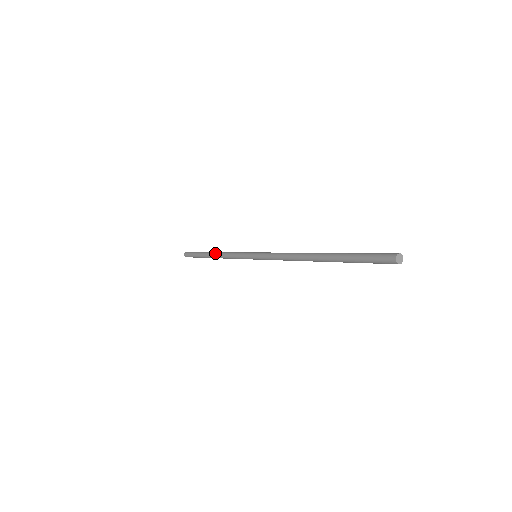
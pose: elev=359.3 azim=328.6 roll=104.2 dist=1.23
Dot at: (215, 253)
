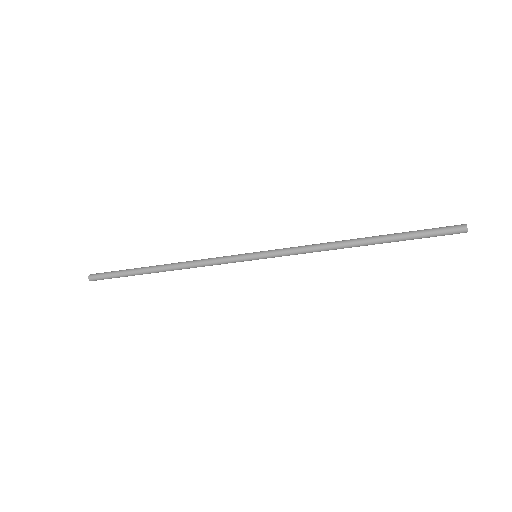
Dot at: (171, 265)
